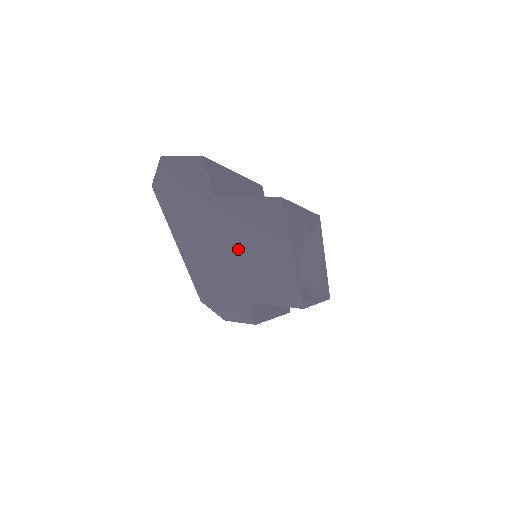
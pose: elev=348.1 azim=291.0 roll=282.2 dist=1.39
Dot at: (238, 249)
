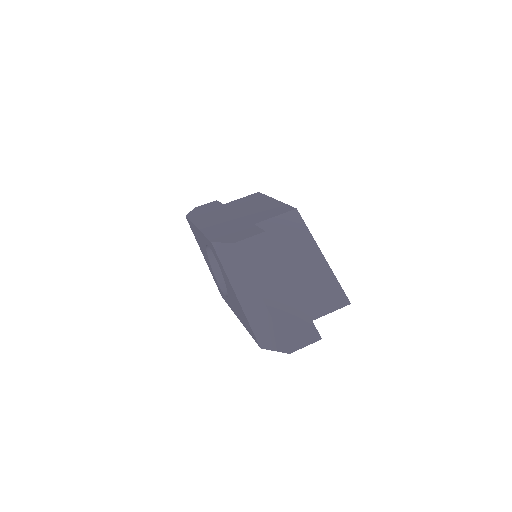
Dot at: occluded
